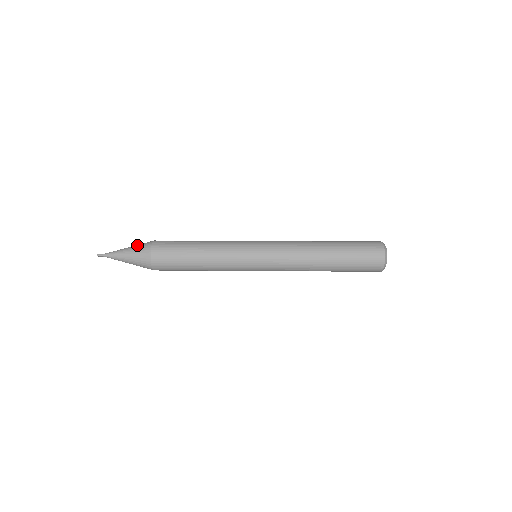
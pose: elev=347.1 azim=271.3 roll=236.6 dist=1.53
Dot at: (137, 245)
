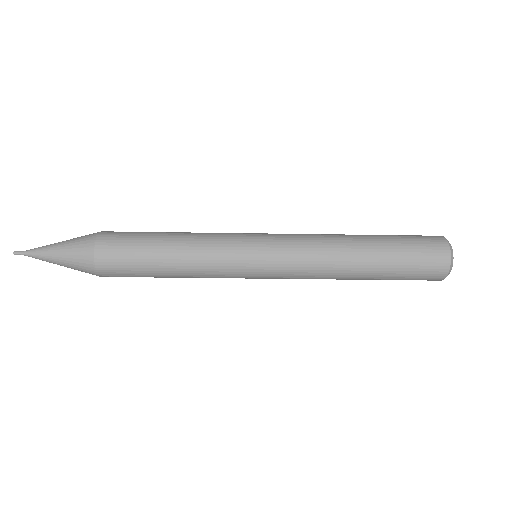
Dot at: (73, 240)
